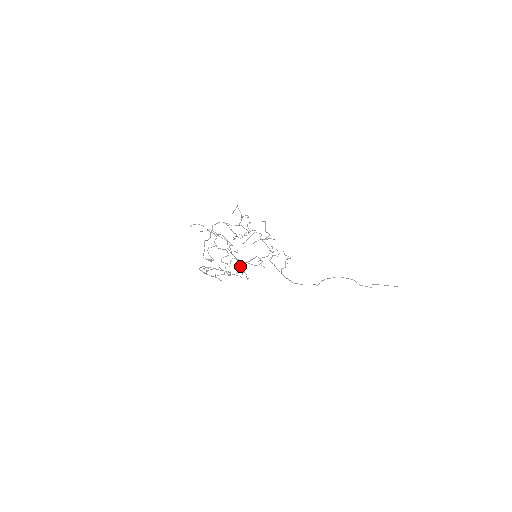
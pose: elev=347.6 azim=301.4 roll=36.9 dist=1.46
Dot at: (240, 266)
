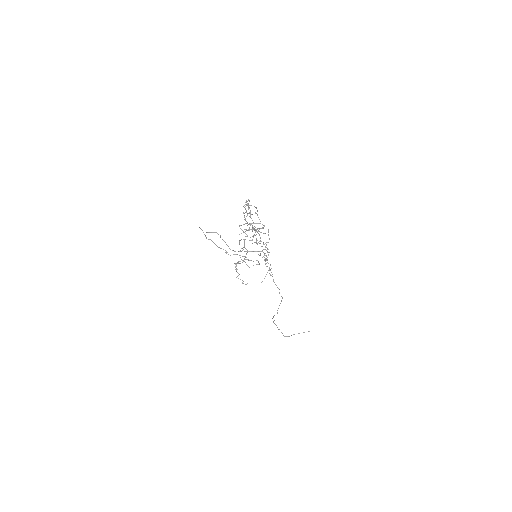
Dot at: (246, 264)
